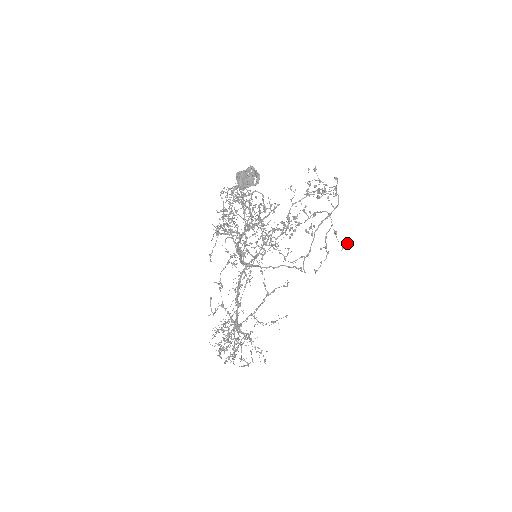
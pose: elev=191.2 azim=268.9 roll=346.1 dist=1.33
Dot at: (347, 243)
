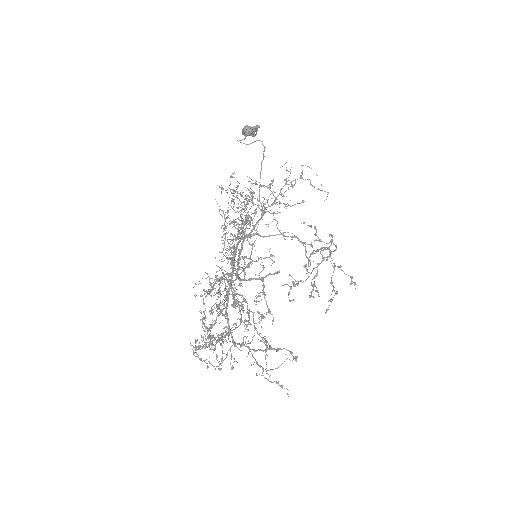
Dot at: (355, 283)
